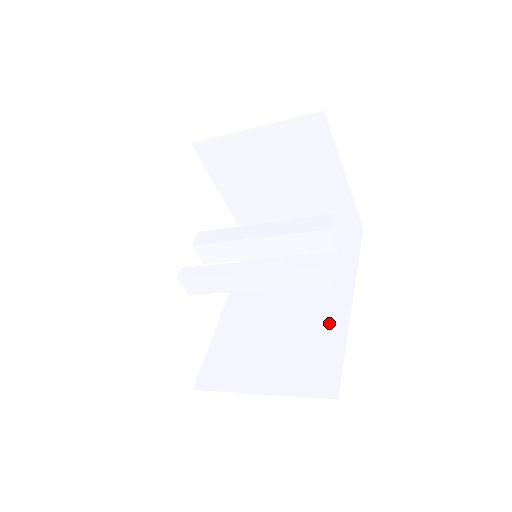
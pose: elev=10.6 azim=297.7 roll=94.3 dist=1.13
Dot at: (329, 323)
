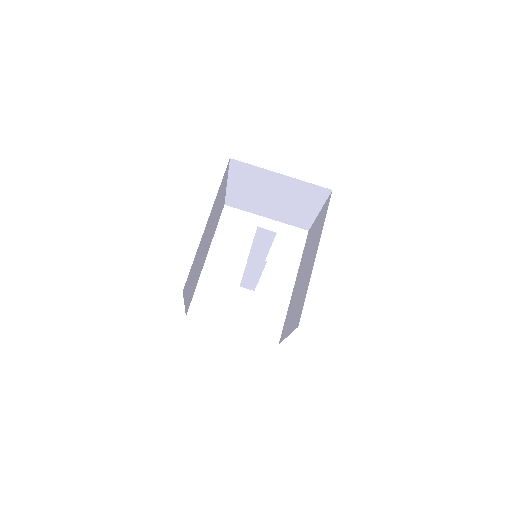
Dot at: (308, 276)
